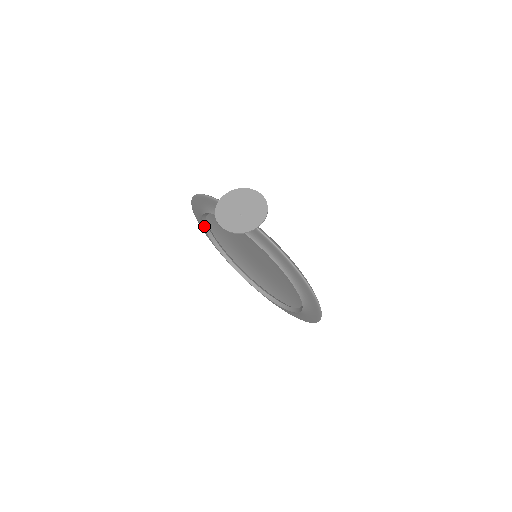
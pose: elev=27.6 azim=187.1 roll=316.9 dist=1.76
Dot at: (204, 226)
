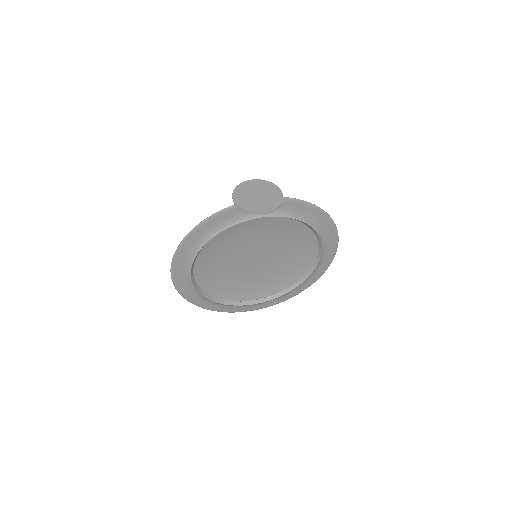
Dot at: (191, 274)
